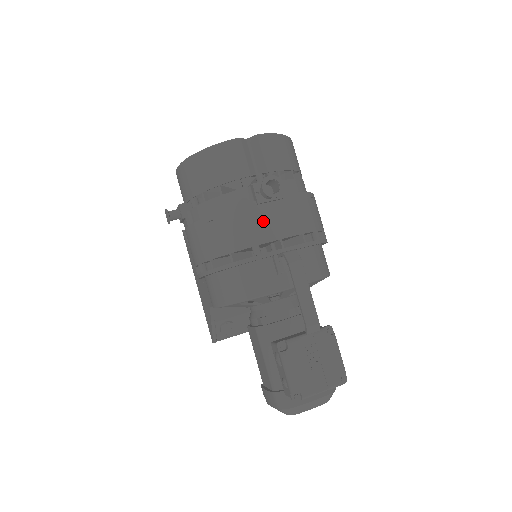
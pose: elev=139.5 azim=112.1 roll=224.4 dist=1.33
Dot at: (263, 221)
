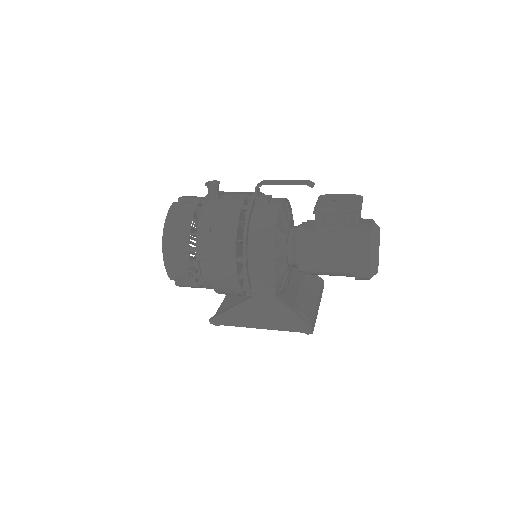
Dot at: (230, 199)
